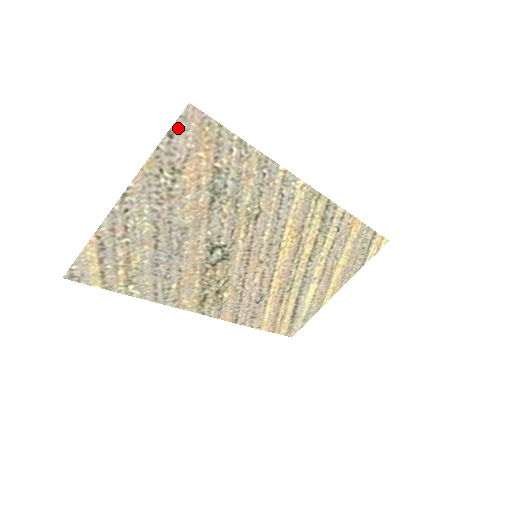
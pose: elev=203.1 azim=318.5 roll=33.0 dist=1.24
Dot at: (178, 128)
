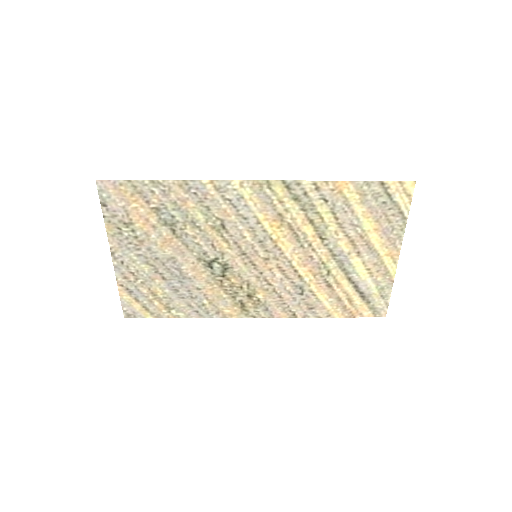
Dot at: (104, 198)
